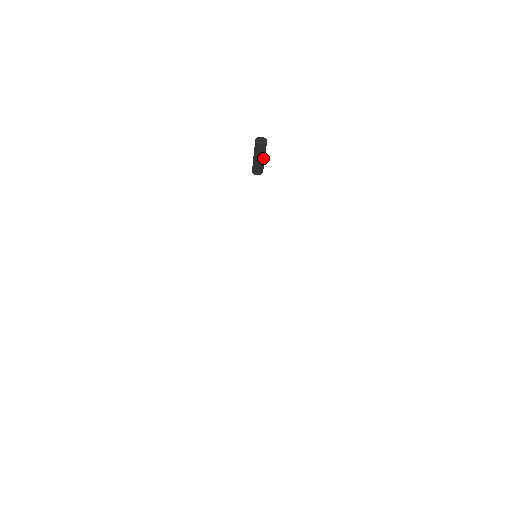
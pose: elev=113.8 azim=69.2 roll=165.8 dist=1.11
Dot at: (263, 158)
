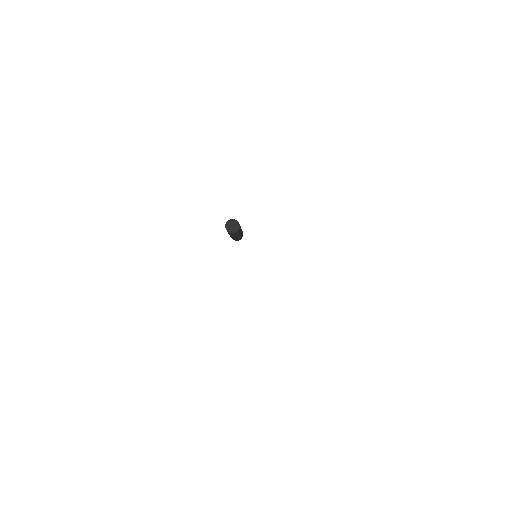
Dot at: (237, 236)
